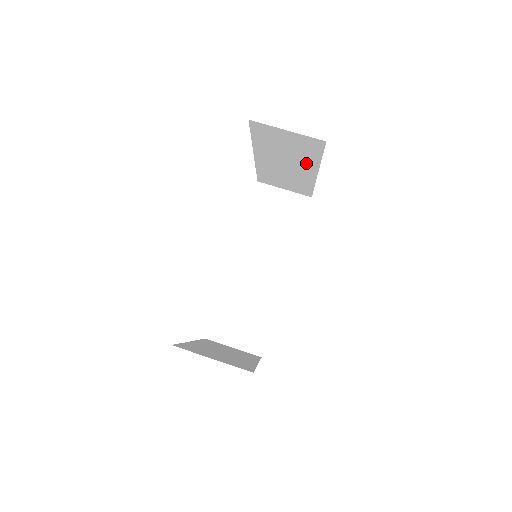
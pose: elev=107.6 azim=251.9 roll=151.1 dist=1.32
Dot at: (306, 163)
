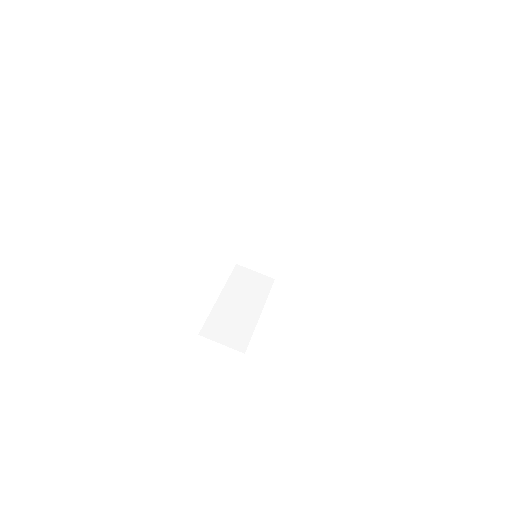
Dot at: occluded
